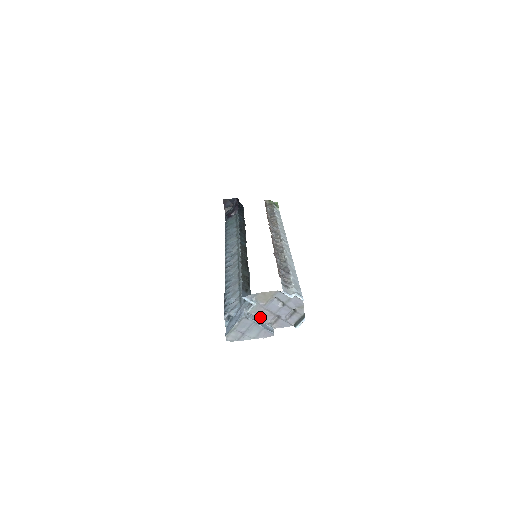
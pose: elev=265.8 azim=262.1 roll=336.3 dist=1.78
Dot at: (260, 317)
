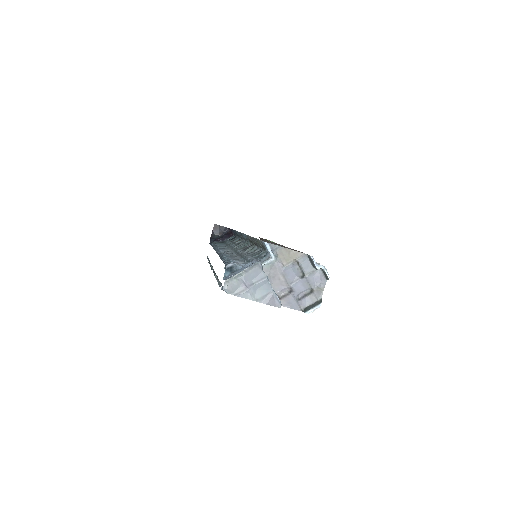
Dot at: (270, 281)
